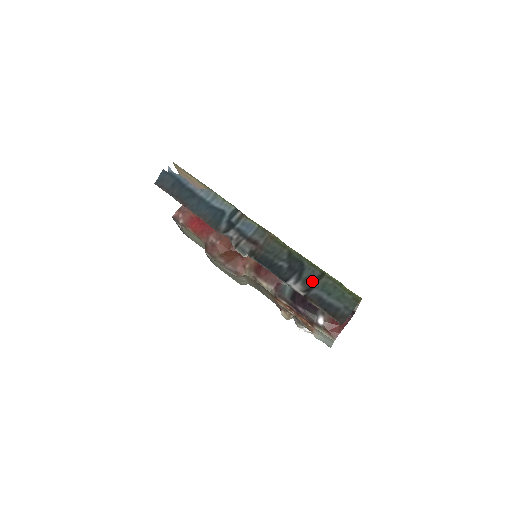
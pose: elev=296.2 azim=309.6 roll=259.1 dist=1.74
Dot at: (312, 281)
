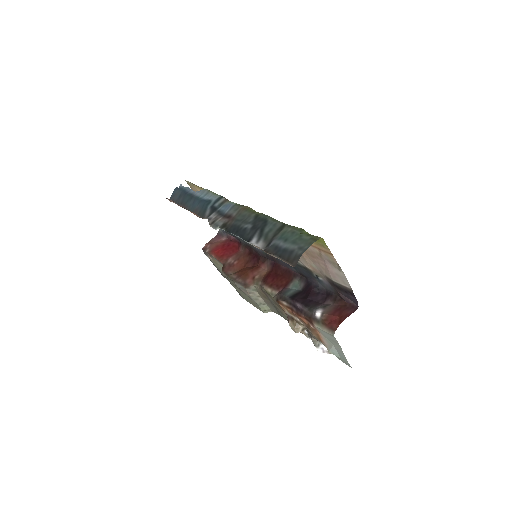
Dot at: (273, 235)
